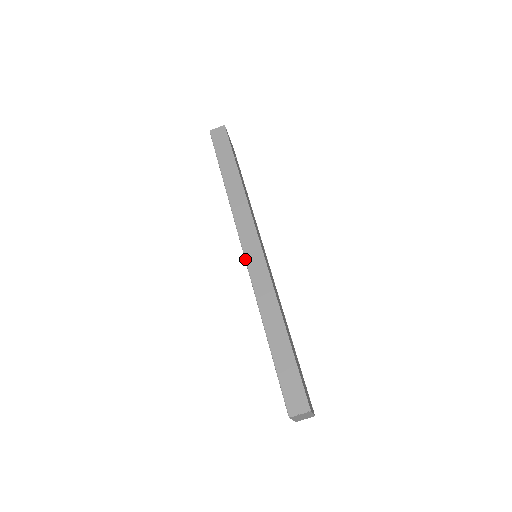
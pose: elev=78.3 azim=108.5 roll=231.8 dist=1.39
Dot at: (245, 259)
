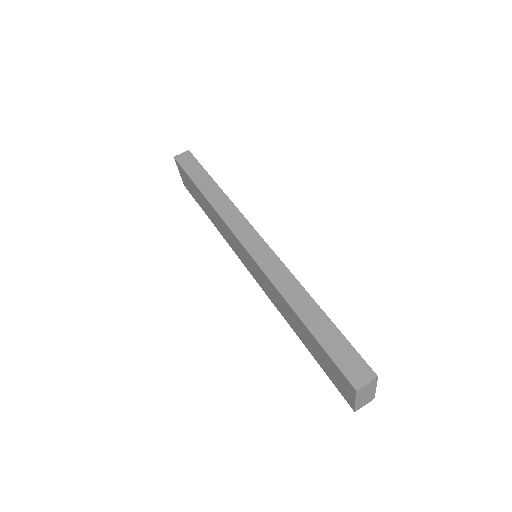
Dot at: (249, 254)
